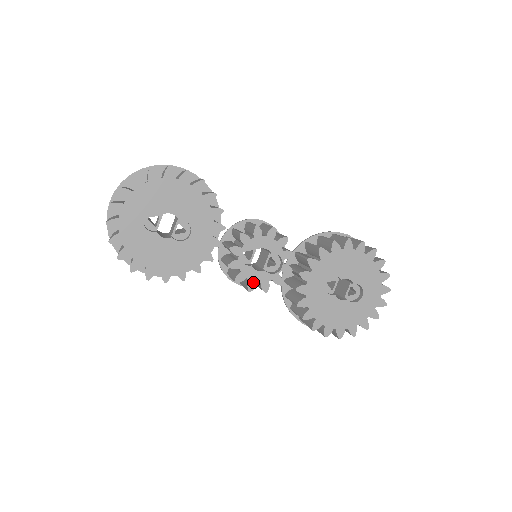
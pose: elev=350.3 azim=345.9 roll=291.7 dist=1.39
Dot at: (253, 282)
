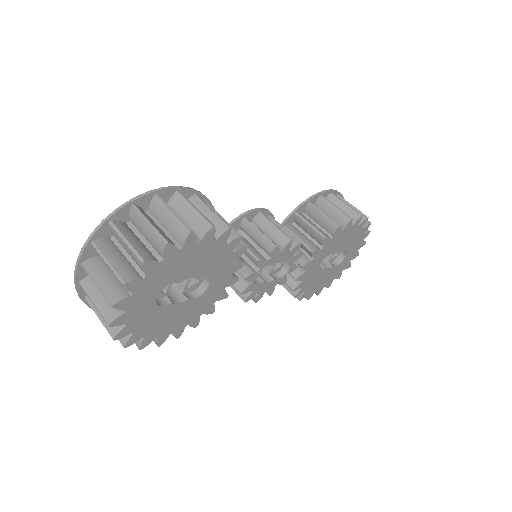
Dot at: (261, 294)
